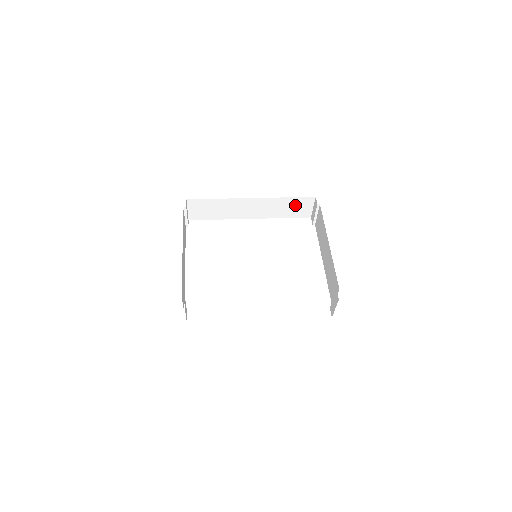
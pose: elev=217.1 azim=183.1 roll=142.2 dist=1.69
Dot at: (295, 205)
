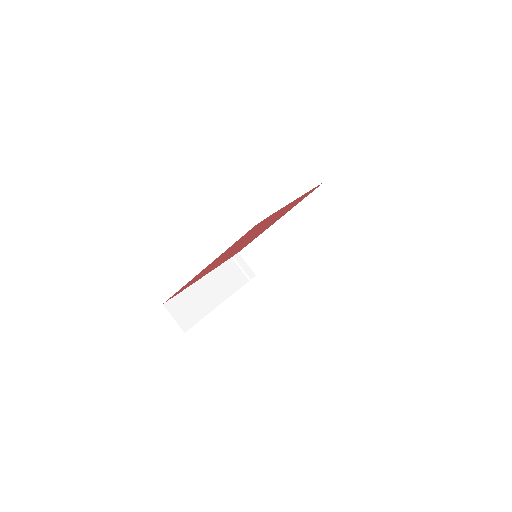
Dot at: (317, 204)
